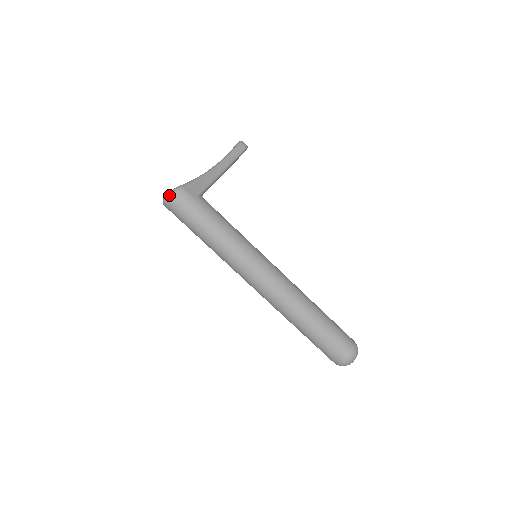
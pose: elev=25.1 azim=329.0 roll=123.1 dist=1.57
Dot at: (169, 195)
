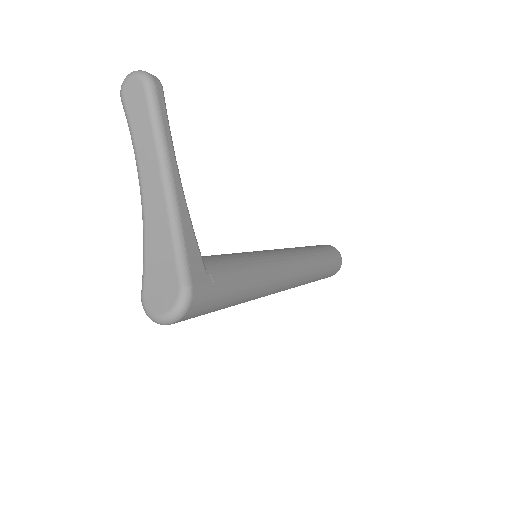
Dot at: (180, 316)
